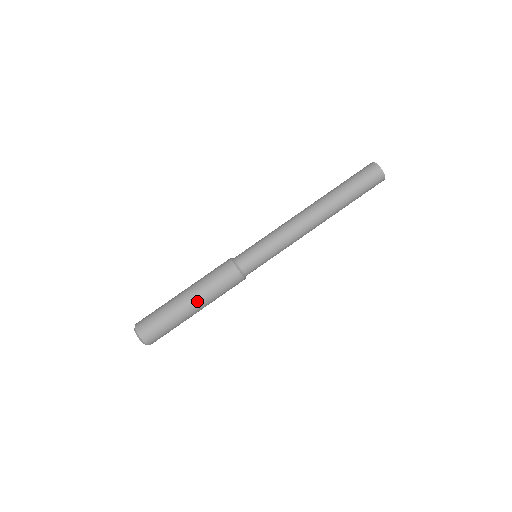
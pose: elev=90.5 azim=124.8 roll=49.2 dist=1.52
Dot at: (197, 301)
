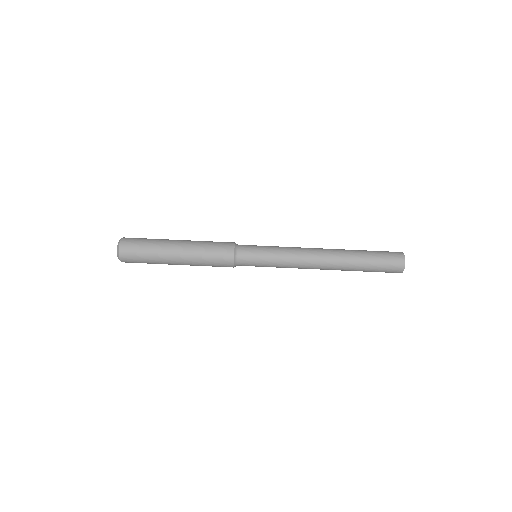
Dot at: (185, 245)
